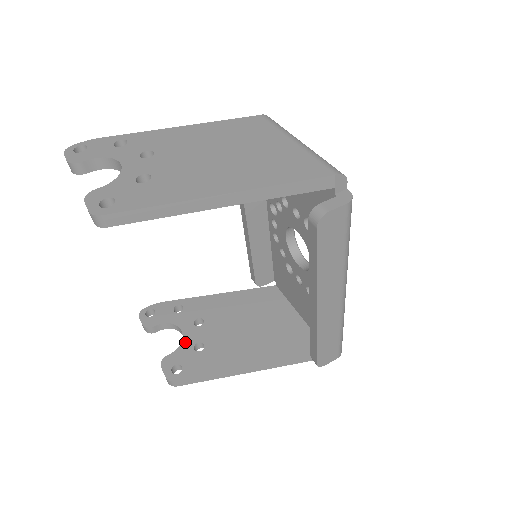
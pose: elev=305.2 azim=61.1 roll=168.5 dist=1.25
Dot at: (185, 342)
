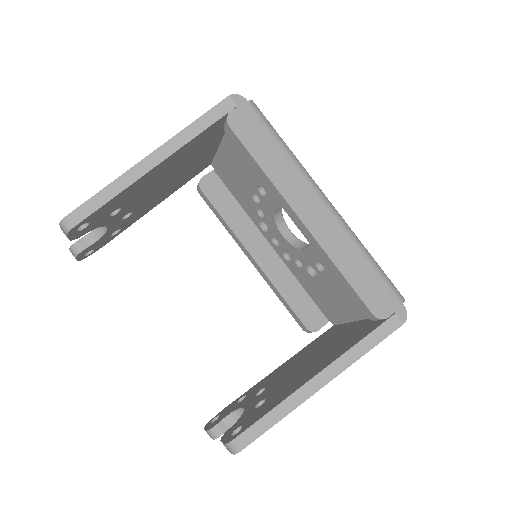
Dot at: (246, 411)
